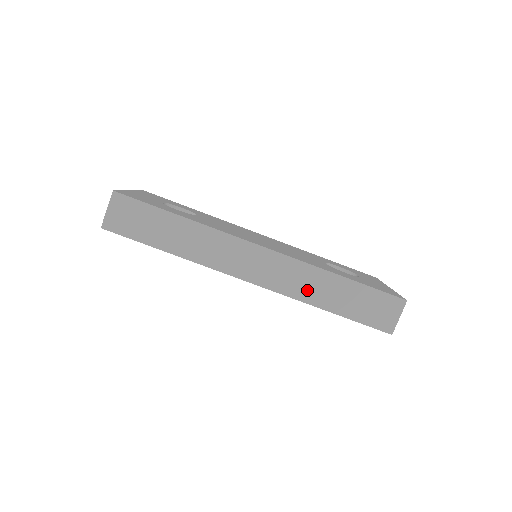
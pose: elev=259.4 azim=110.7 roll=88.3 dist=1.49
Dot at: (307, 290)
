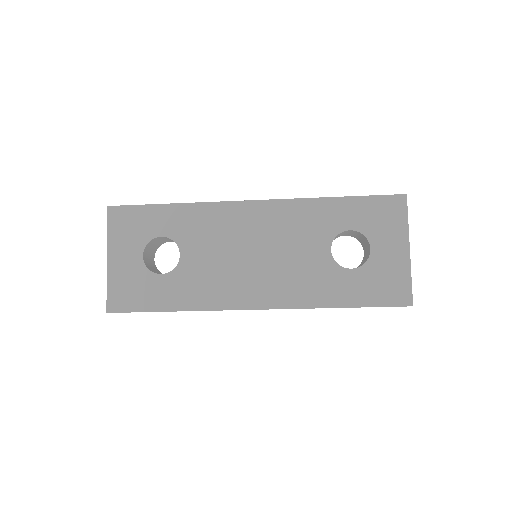
Dot at: occluded
